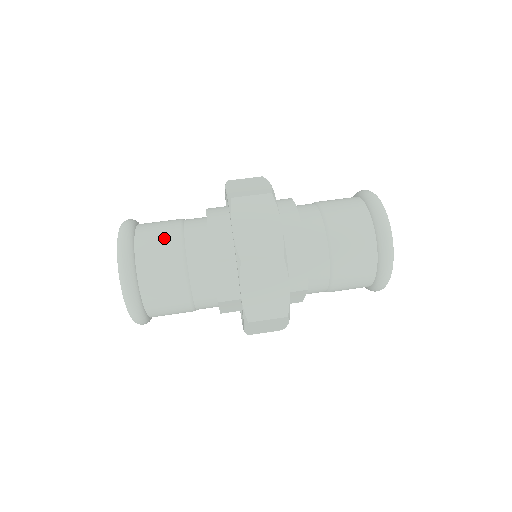
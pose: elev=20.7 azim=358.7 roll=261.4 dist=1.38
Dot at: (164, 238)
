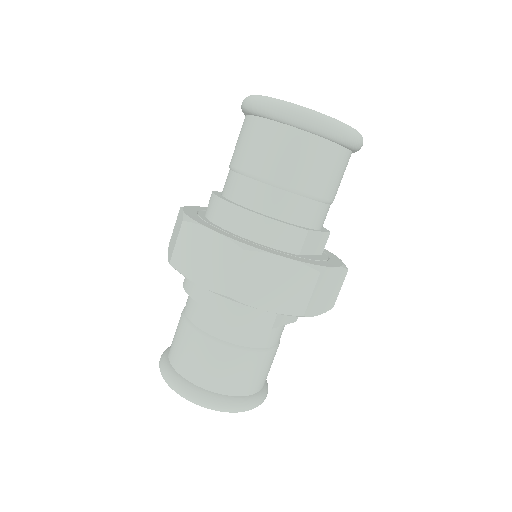
Dot at: (184, 343)
